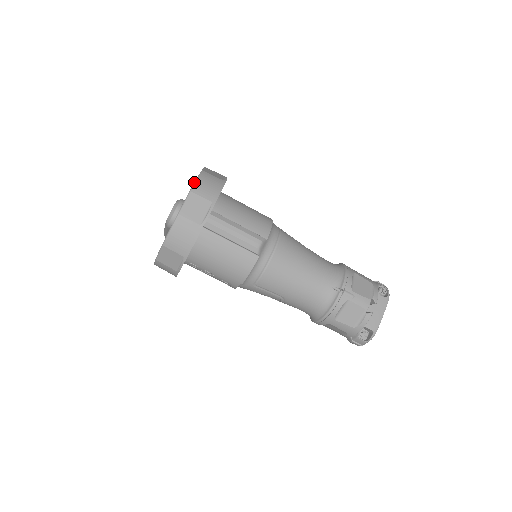
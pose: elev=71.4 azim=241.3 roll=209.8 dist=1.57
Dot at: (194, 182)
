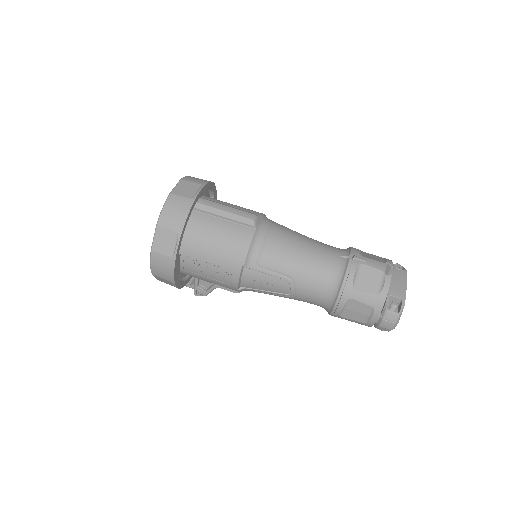
Dot at: (184, 177)
